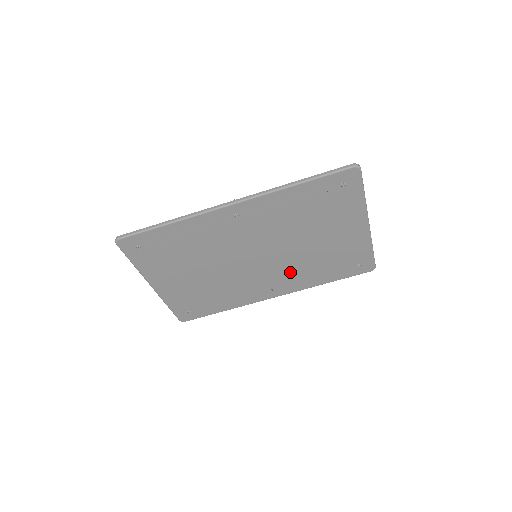
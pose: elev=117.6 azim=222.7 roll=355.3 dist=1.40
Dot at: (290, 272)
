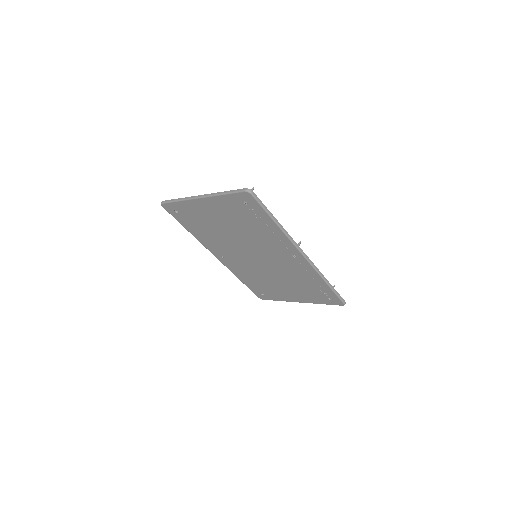
Dot at: (245, 268)
